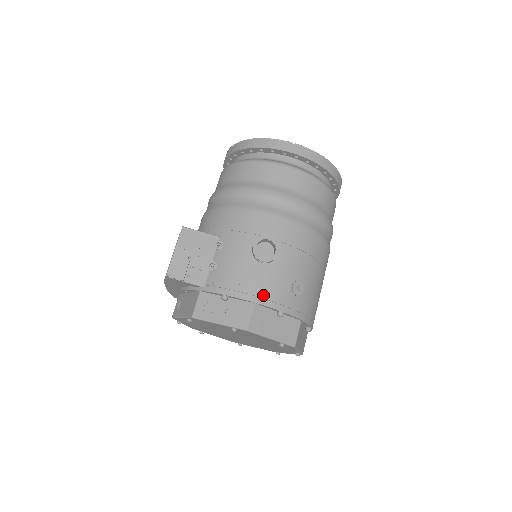
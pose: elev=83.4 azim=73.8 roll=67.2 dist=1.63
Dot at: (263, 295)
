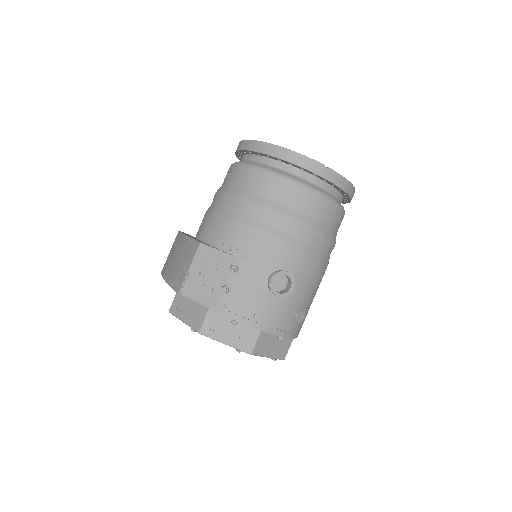
Dot at: (271, 324)
